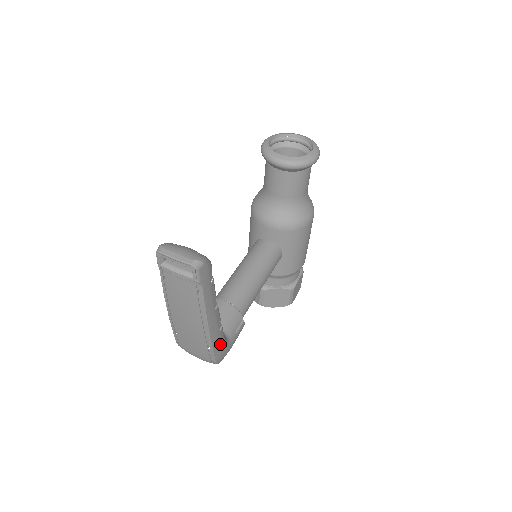
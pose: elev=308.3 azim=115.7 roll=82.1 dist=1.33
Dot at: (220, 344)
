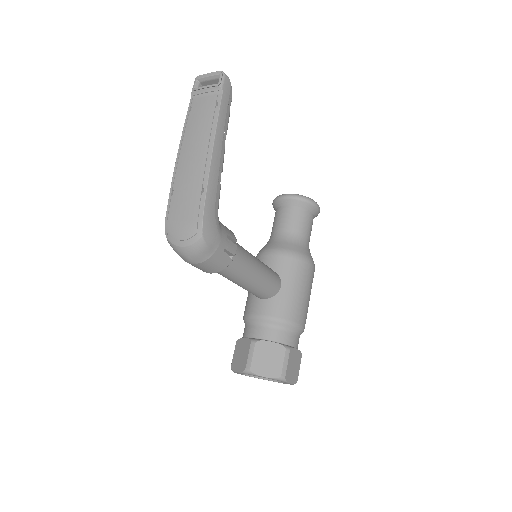
Dot at: (213, 201)
